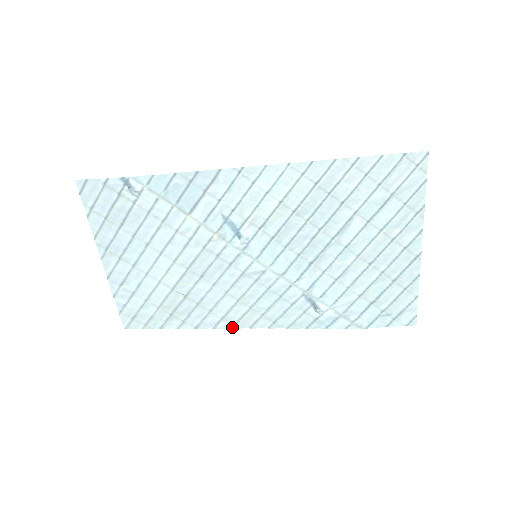
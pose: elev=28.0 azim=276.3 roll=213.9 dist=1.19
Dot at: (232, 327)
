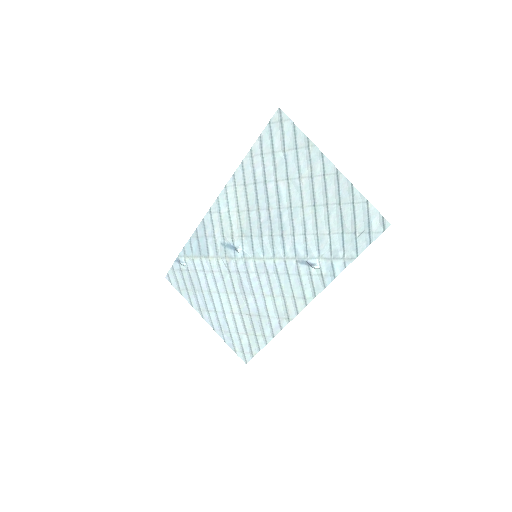
Dot at: (289, 321)
